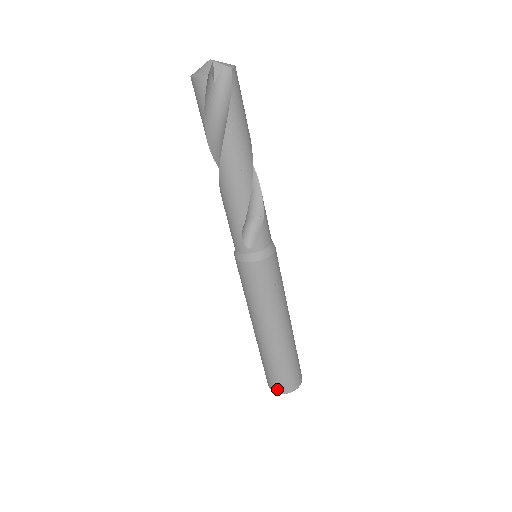
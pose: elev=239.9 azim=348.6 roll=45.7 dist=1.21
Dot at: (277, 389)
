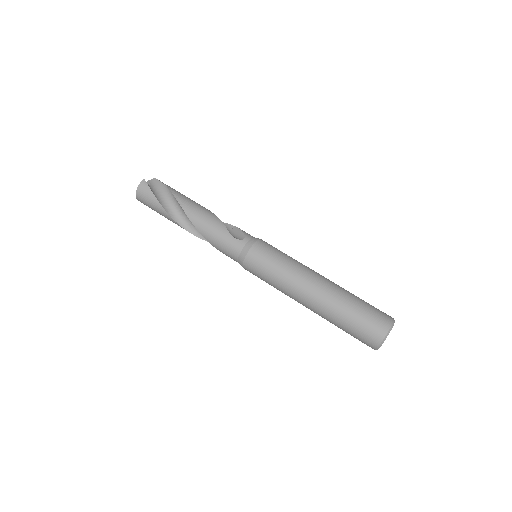
Dot at: (382, 328)
